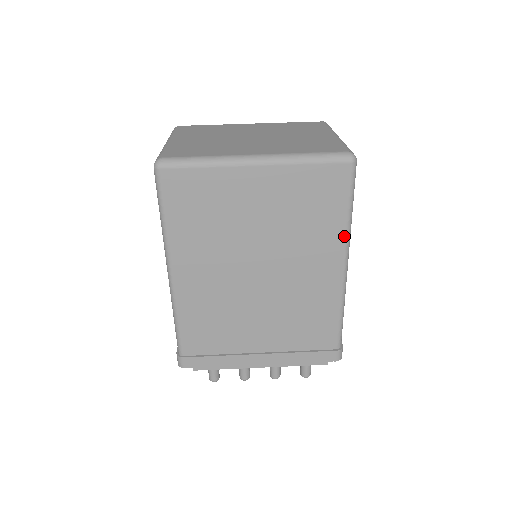
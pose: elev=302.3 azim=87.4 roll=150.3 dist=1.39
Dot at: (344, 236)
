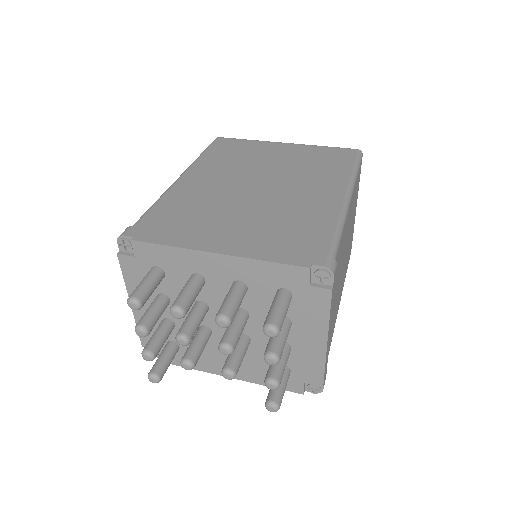
Dot at: (348, 177)
